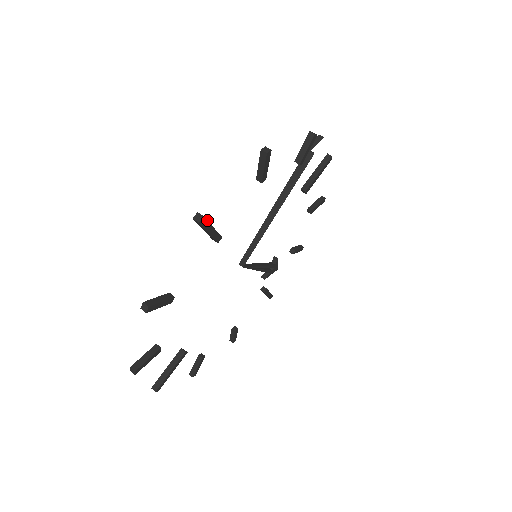
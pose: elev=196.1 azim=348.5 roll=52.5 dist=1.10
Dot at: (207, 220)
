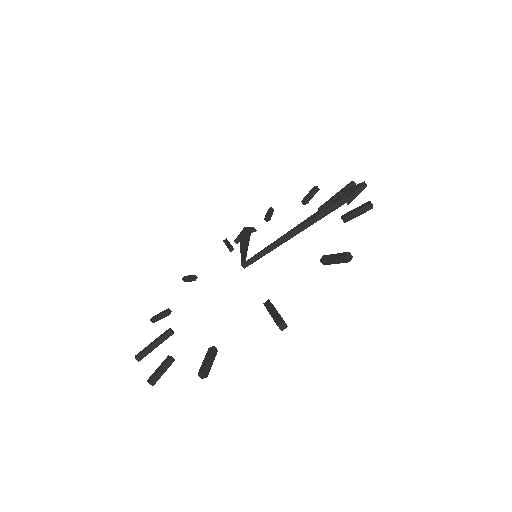
Dot at: occluded
